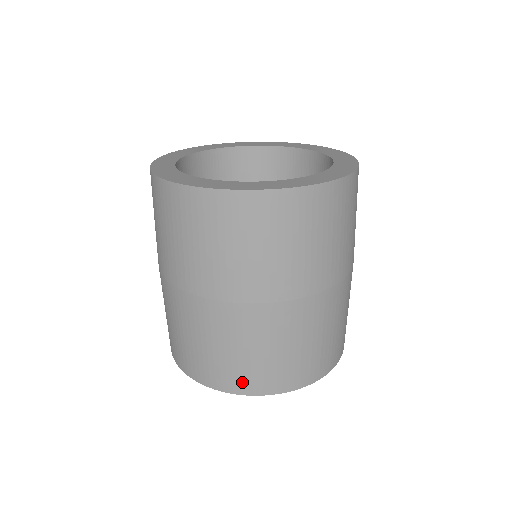
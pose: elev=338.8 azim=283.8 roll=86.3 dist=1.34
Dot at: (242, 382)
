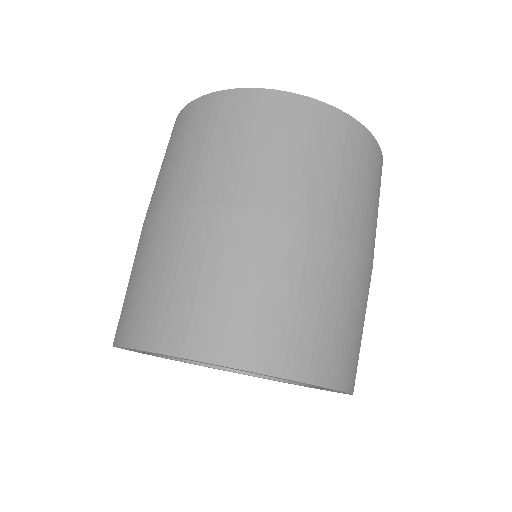
Dot at: (201, 335)
